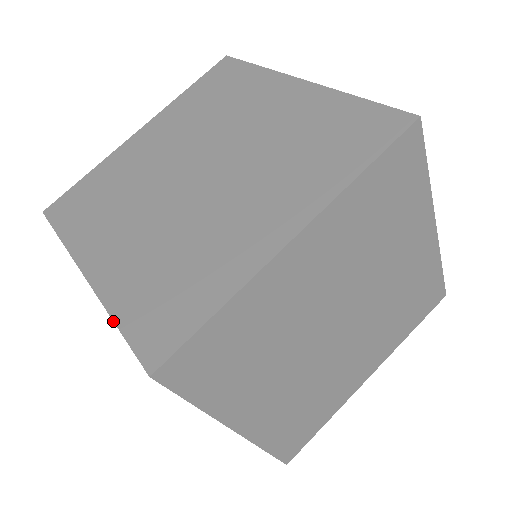
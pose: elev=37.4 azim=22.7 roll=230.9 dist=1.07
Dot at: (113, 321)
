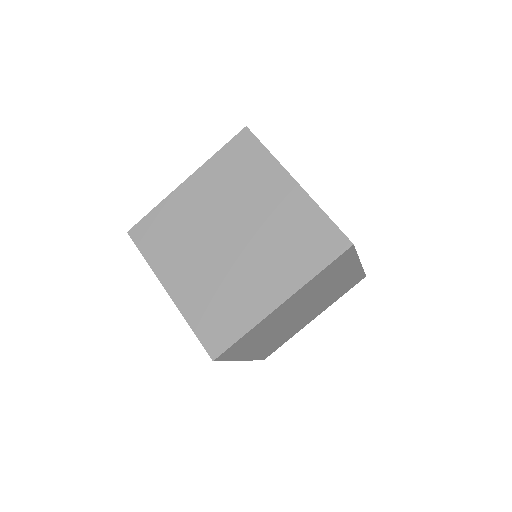
Dot at: (190, 327)
